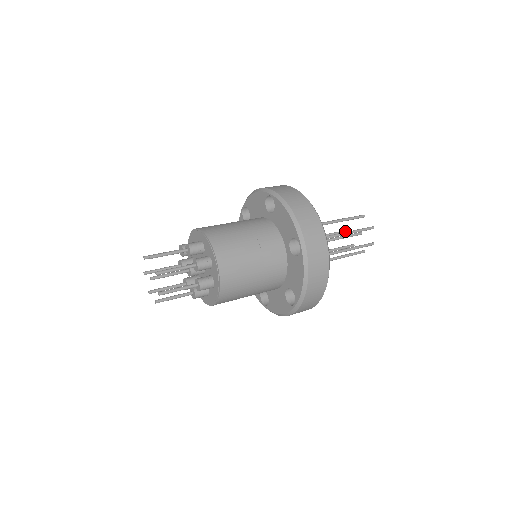
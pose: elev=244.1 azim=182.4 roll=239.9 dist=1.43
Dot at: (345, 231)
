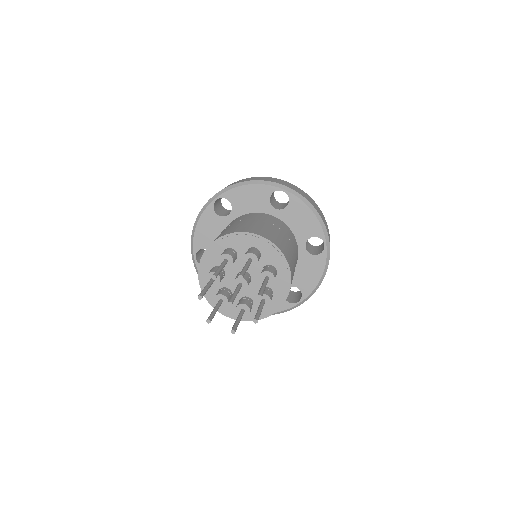
Dot at: occluded
